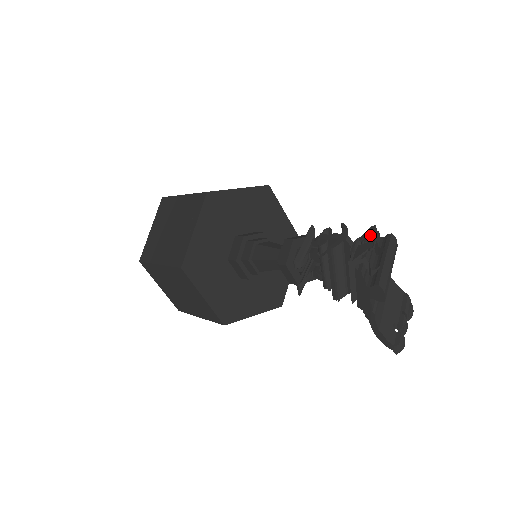
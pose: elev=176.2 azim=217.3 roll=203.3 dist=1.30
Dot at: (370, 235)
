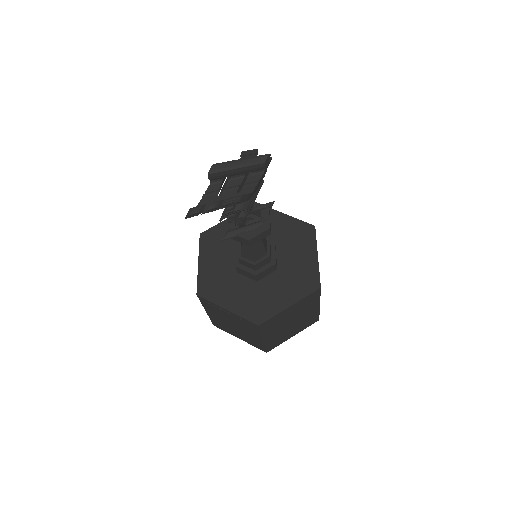
Dot at: occluded
